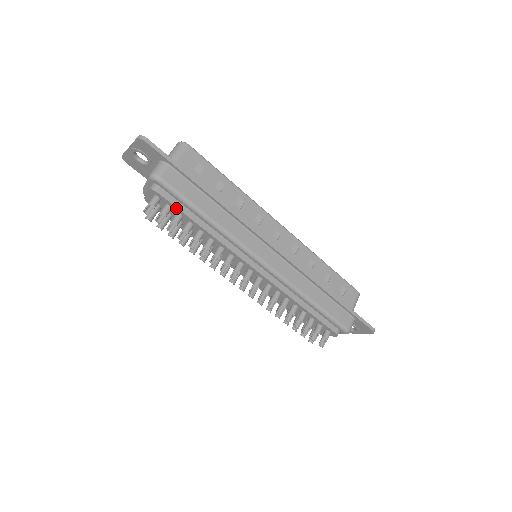
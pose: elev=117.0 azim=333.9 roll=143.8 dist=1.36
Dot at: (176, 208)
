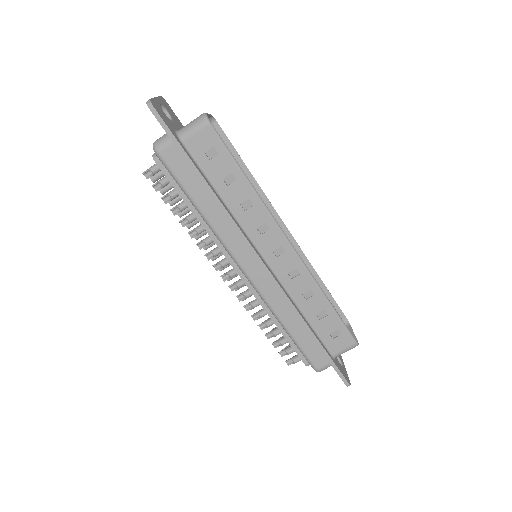
Dot at: (172, 185)
